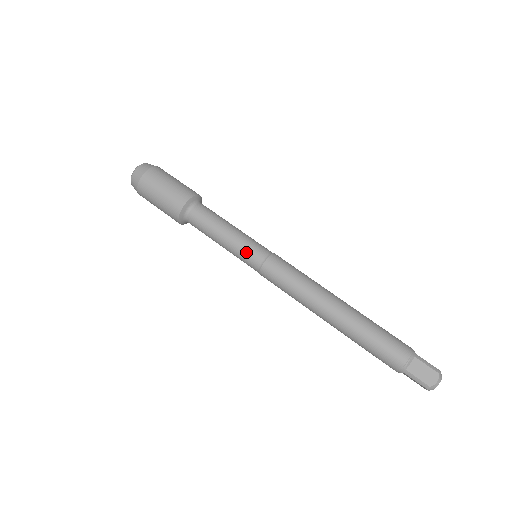
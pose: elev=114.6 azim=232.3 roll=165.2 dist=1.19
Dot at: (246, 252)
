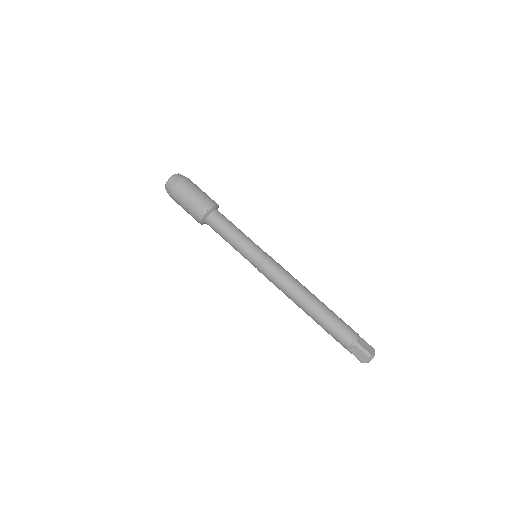
Dot at: (246, 257)
